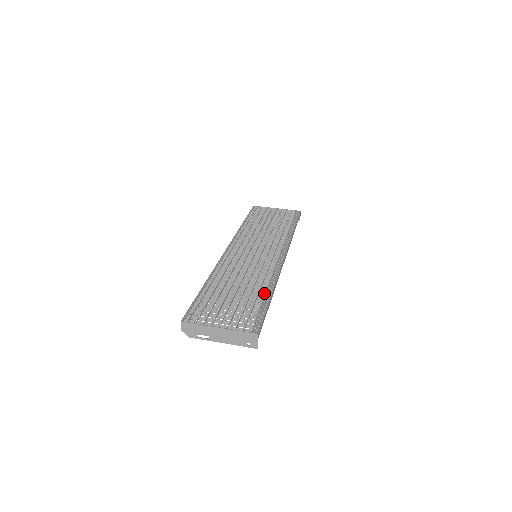
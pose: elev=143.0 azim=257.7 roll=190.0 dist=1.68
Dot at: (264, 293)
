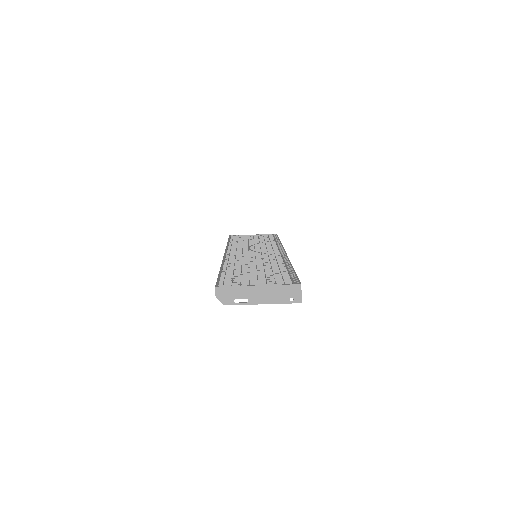
Dot at: occluded
